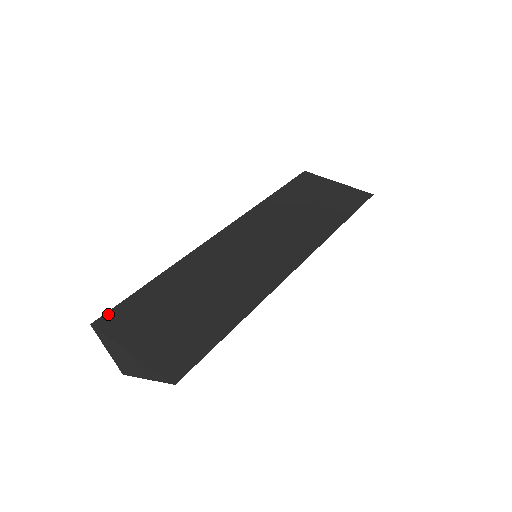
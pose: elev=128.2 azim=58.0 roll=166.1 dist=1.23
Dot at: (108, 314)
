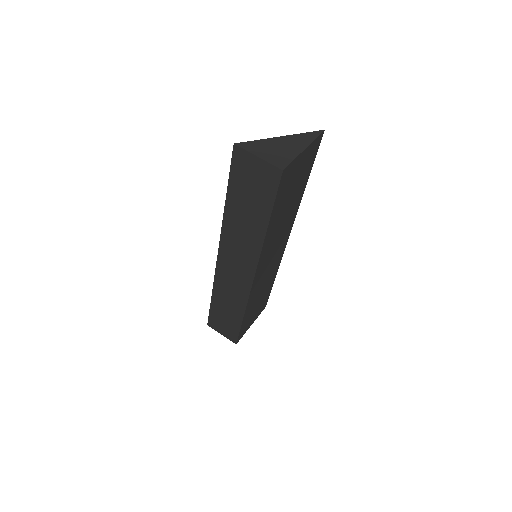
Dot at: (234, 157)
